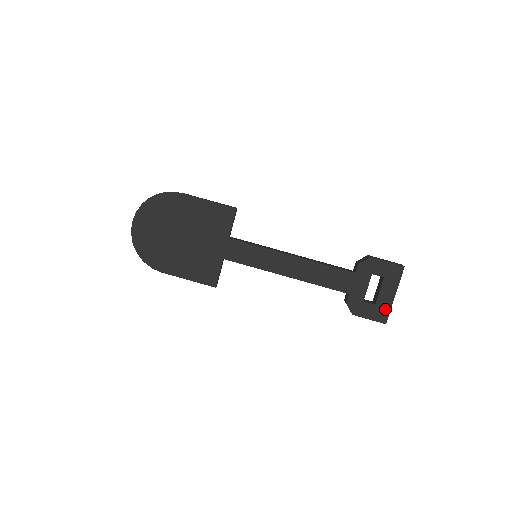
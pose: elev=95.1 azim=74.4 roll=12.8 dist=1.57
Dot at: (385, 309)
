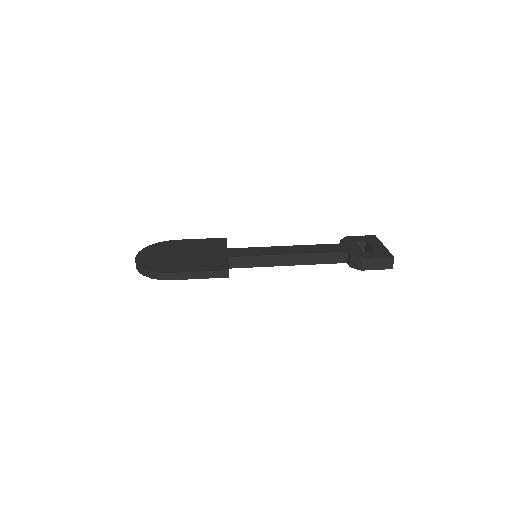
Dot at: (384, 252)
